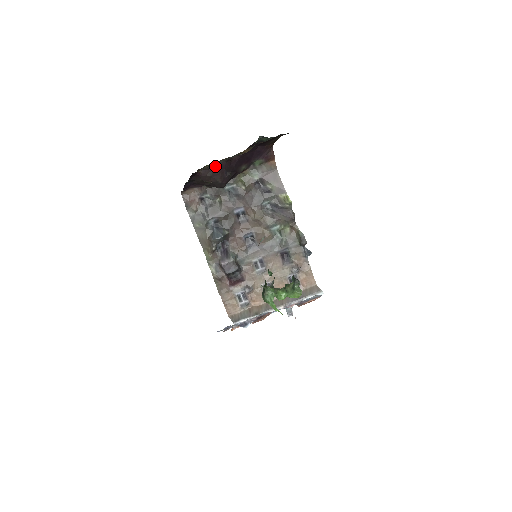
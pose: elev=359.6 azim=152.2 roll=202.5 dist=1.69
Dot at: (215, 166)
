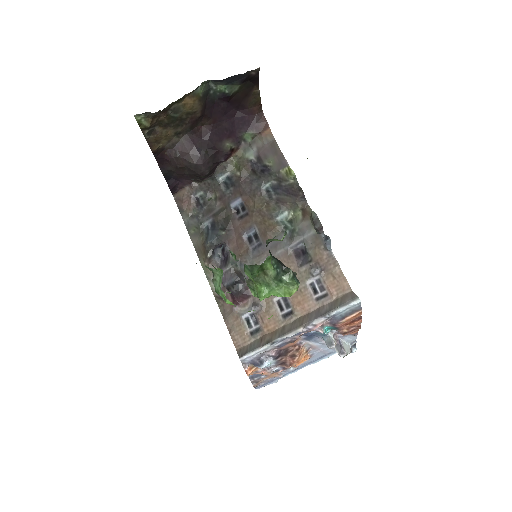
Dot at: (180, 142)
